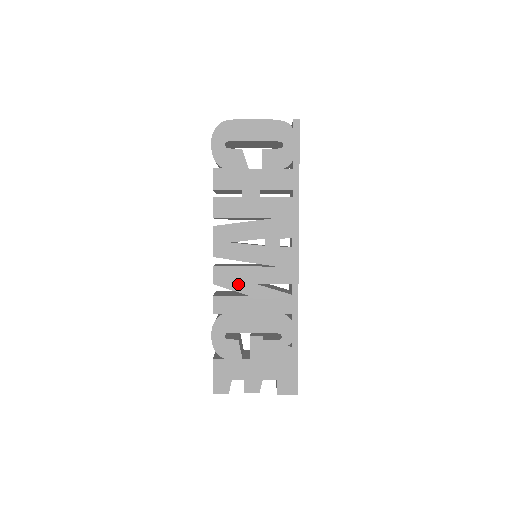
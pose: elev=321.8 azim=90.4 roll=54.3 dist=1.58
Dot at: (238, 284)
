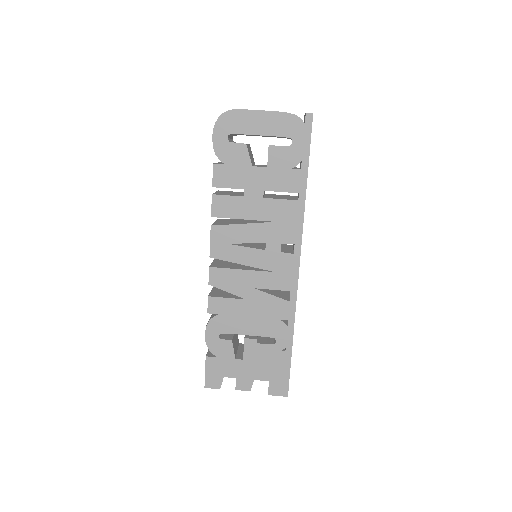
Dot at: (234, 287)
